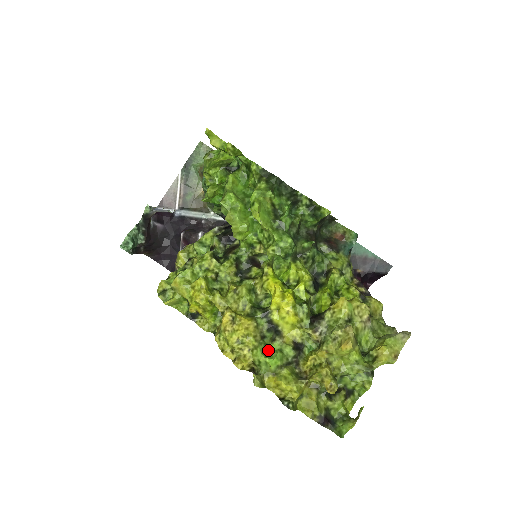
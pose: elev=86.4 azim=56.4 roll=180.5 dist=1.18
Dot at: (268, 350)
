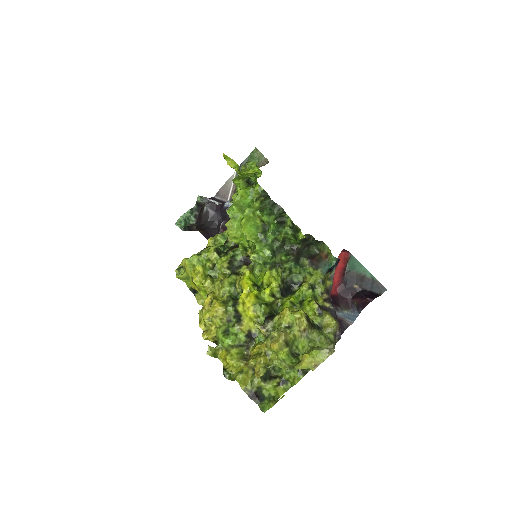
Dot at: (228, 331)
